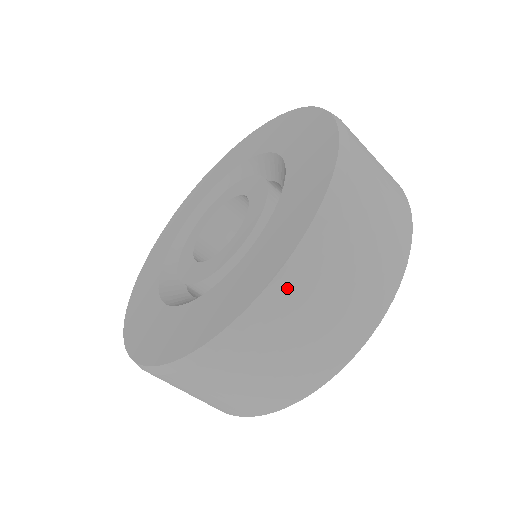
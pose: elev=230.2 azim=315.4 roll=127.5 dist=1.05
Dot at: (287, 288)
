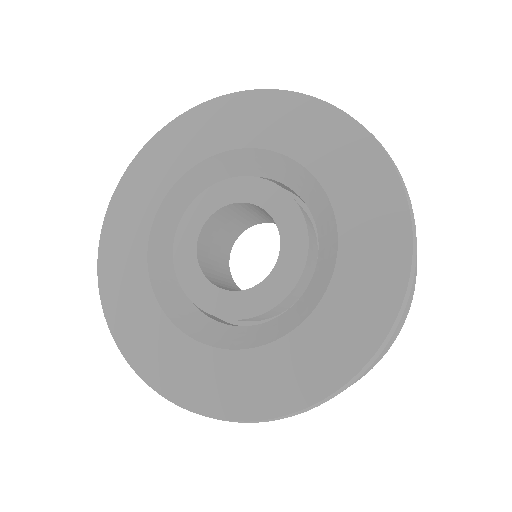
Dot at: (386, 345)
